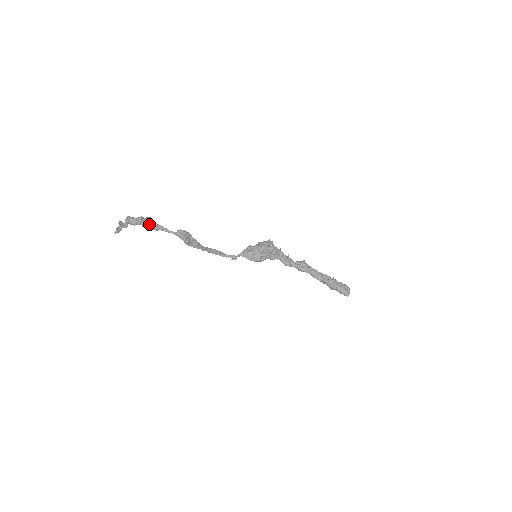
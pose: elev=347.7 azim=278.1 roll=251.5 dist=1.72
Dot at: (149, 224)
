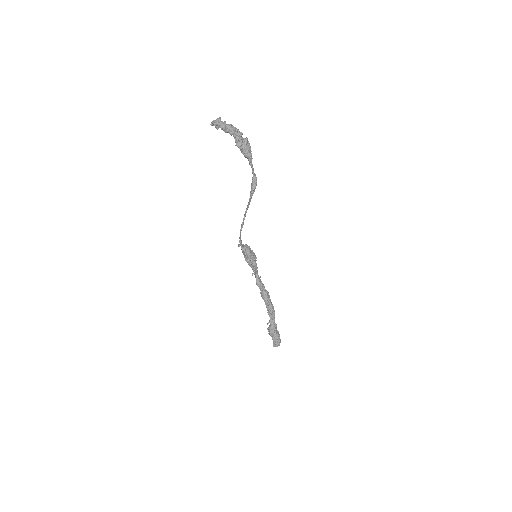
Dot at: (248, 145)
